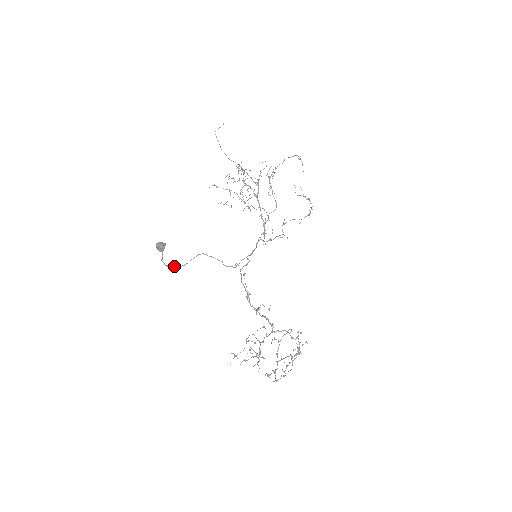
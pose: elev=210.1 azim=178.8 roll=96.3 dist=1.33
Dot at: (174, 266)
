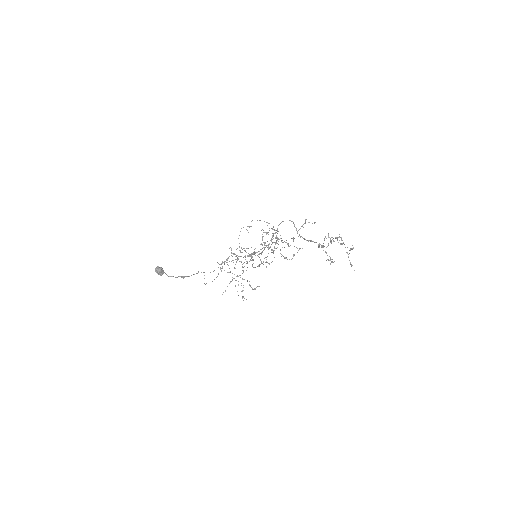
Dot at: (183, 276)
